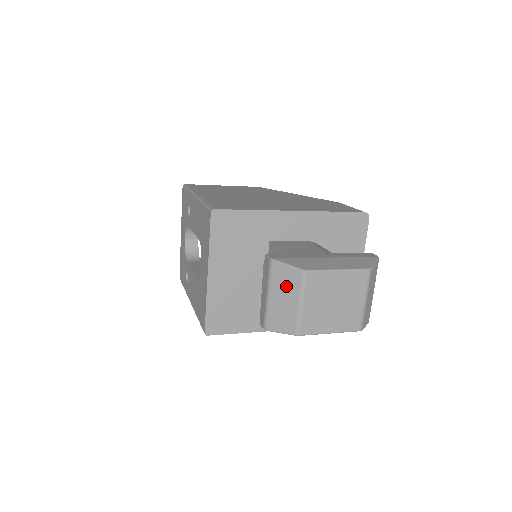
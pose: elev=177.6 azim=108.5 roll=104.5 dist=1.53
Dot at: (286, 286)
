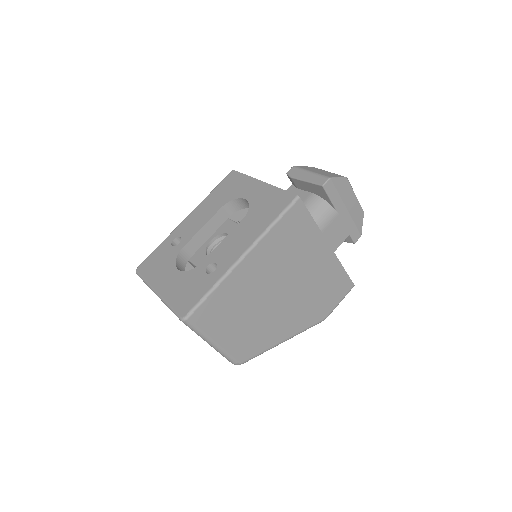
Dot at: (314, 169)
